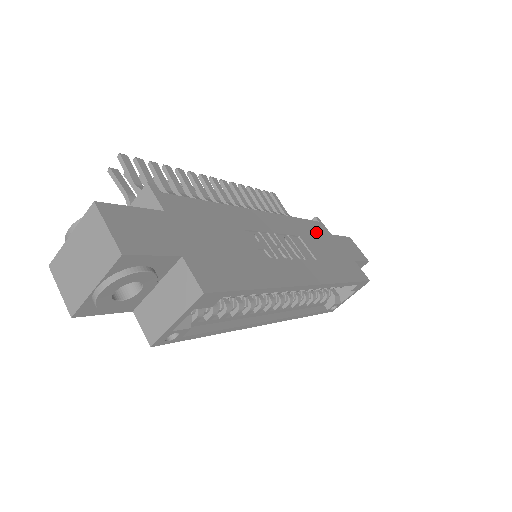
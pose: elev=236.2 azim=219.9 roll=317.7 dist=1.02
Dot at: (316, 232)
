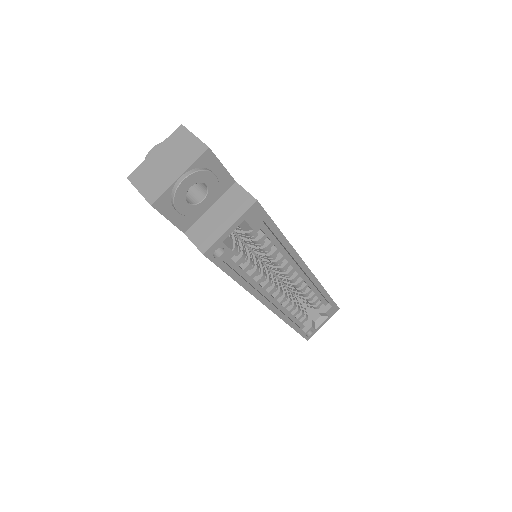
Dot at: occluded
